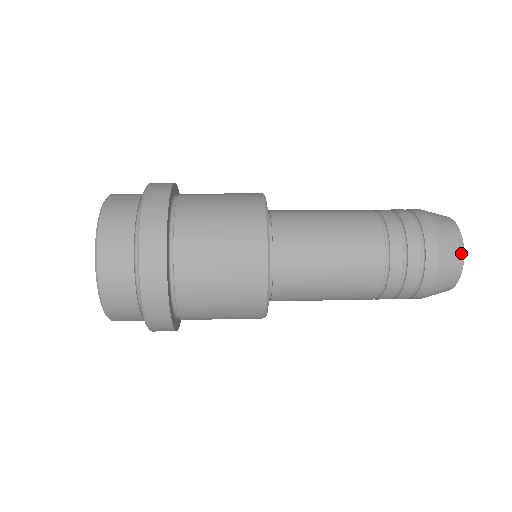
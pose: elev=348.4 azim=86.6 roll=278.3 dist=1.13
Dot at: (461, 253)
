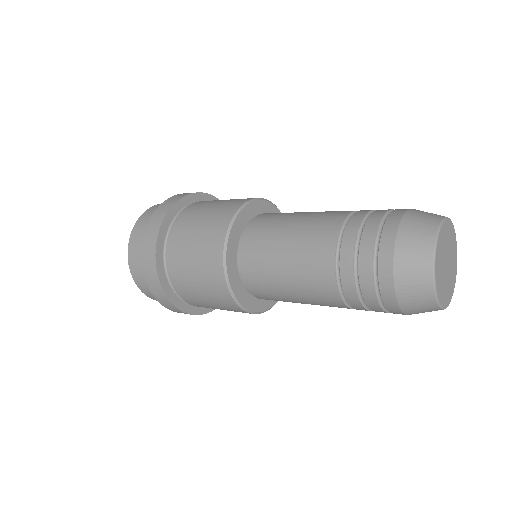
Dot at: (432, 235)
